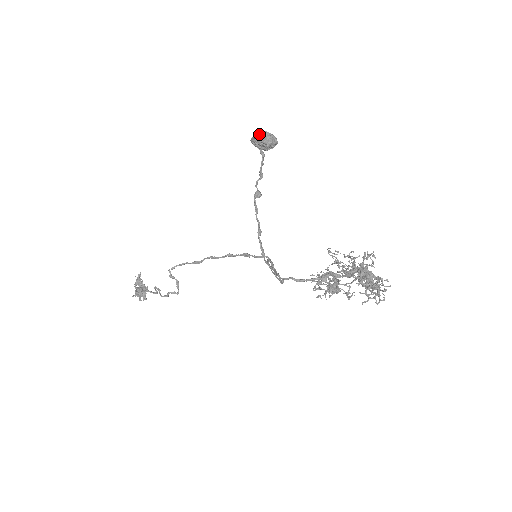
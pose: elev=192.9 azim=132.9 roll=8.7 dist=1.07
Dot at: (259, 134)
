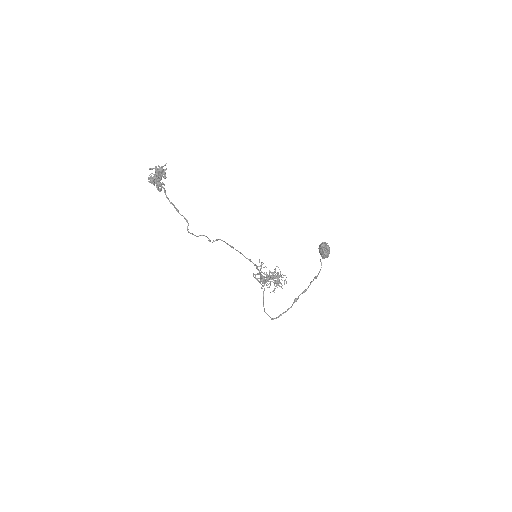
Dot at: (327, 256)
